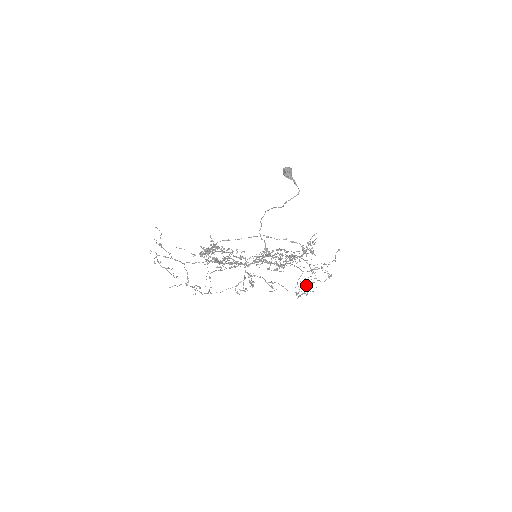
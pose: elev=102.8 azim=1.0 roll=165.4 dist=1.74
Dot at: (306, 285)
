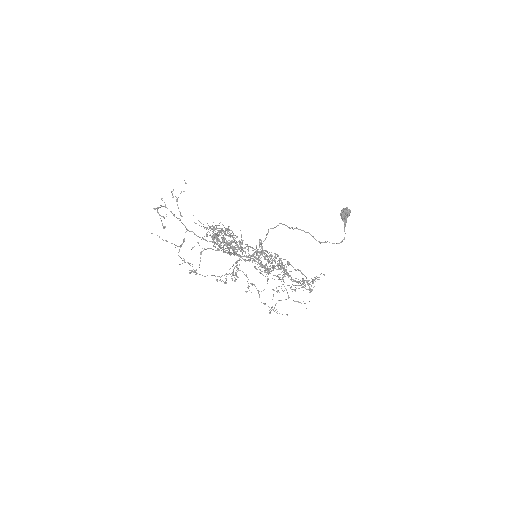
Dot at: occluded
